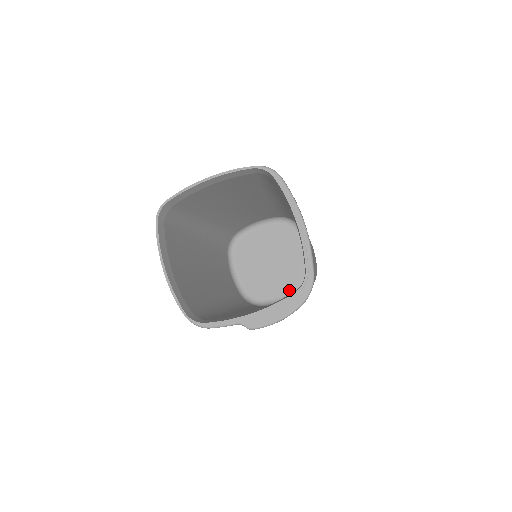
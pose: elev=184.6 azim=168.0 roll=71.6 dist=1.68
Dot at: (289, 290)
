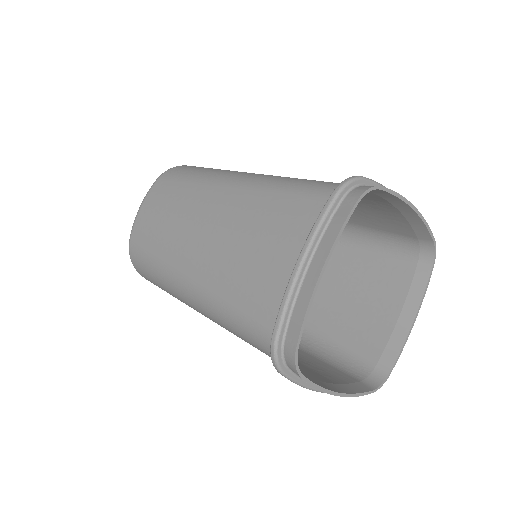
Dot at: occluded
